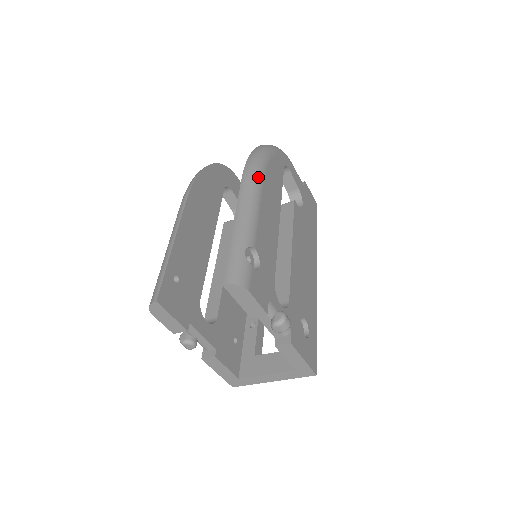
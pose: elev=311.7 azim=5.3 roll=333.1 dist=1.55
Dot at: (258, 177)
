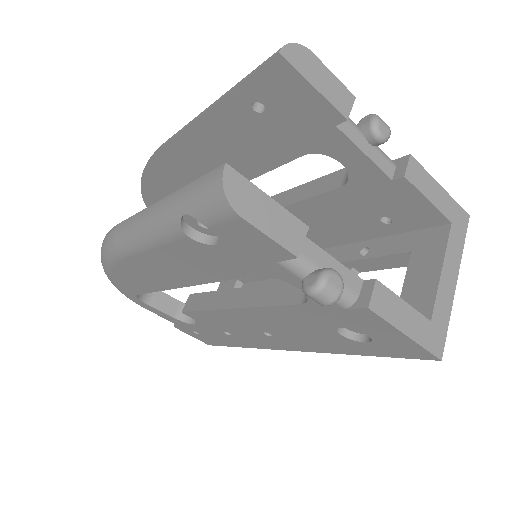
Dot at: occluded
